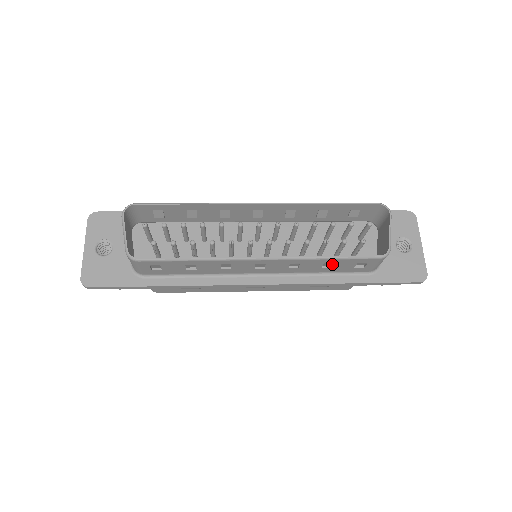
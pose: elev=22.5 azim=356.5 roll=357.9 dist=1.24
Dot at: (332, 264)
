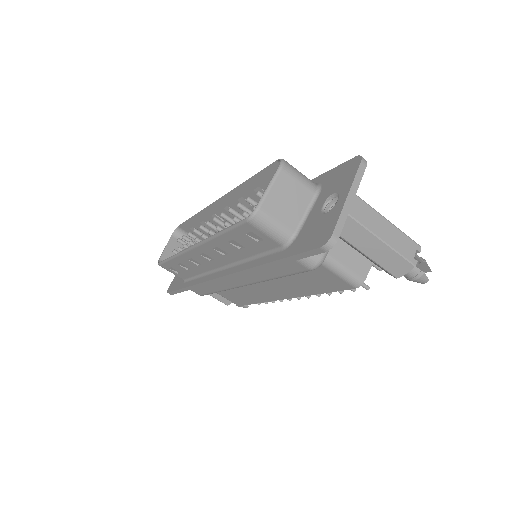
Dot at: (239, 242)
